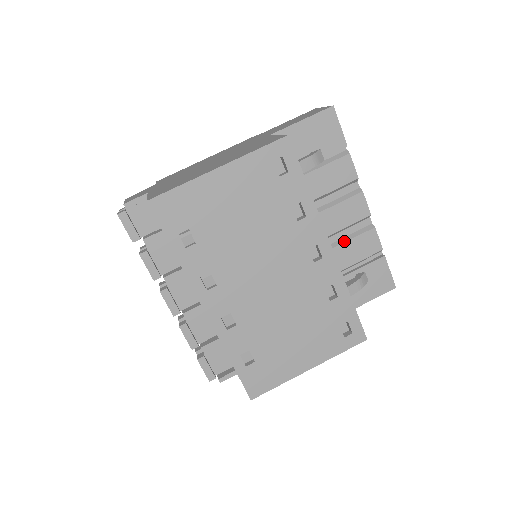
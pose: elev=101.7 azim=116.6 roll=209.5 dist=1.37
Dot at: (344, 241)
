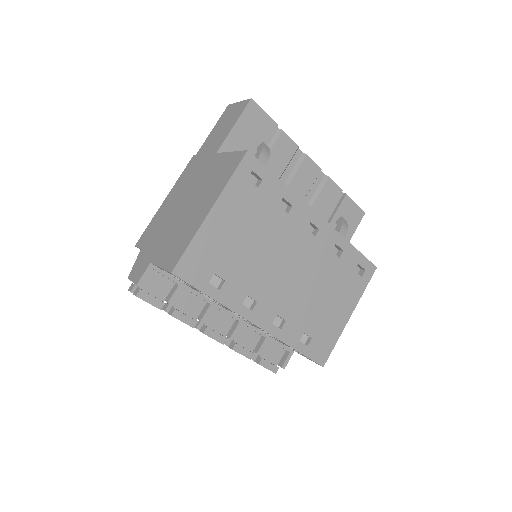
Dot at: (313, 202)
